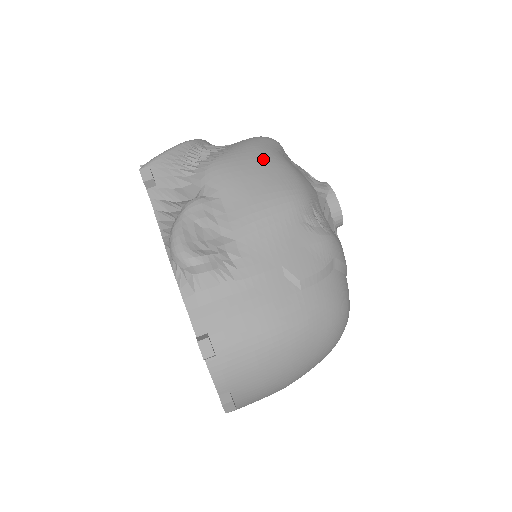
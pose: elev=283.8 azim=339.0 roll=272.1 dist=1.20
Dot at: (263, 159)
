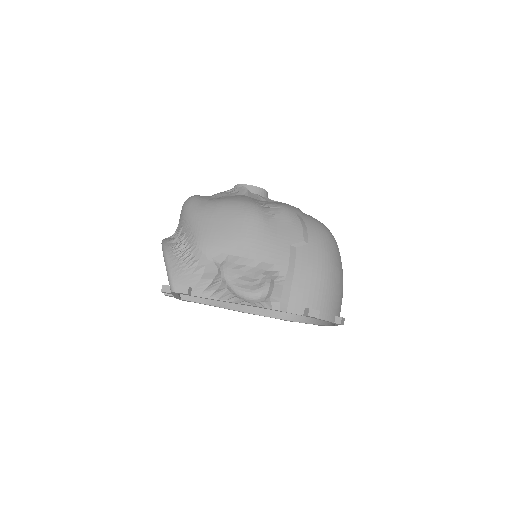
Dot at: (213, 214)
